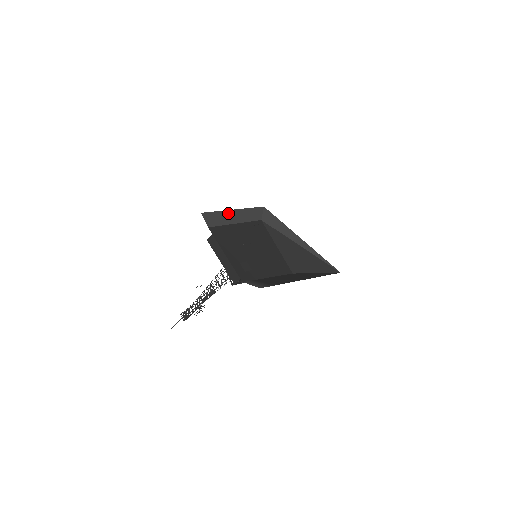
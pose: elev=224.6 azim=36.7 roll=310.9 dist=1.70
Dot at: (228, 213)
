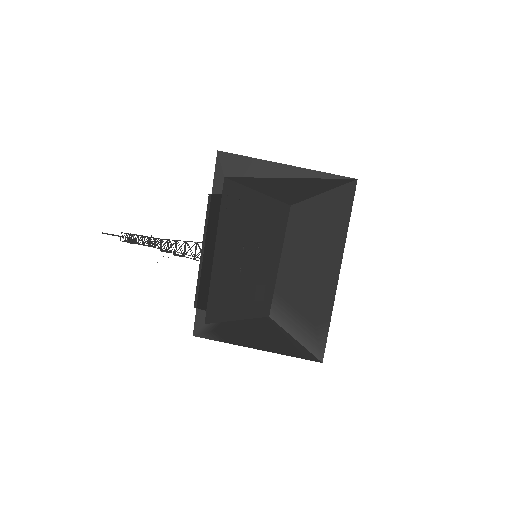
Dot at: (204, 266)
